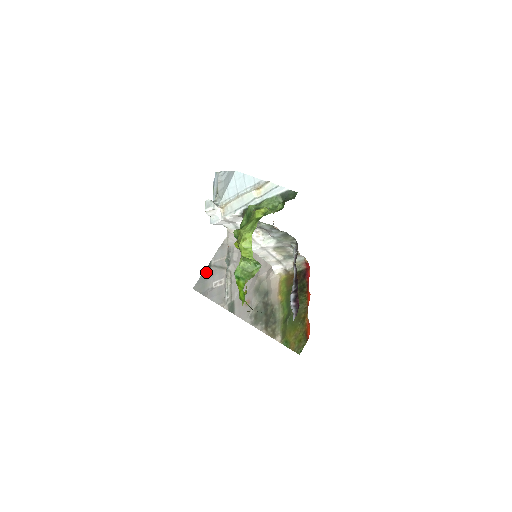
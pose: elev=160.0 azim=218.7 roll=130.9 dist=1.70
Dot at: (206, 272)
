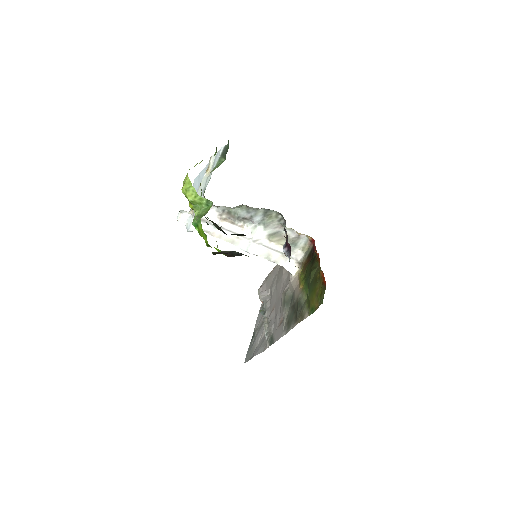
Dot at: (252, 340)
